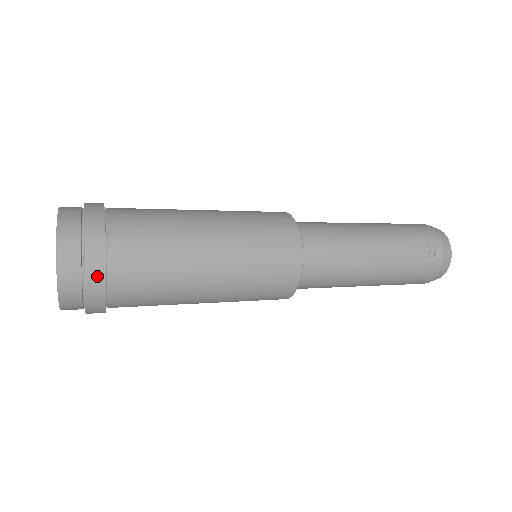
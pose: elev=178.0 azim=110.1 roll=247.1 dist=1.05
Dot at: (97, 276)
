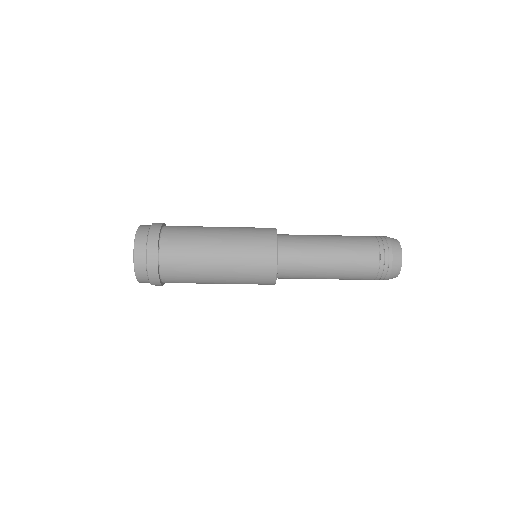
Dot at: (155, 234)
